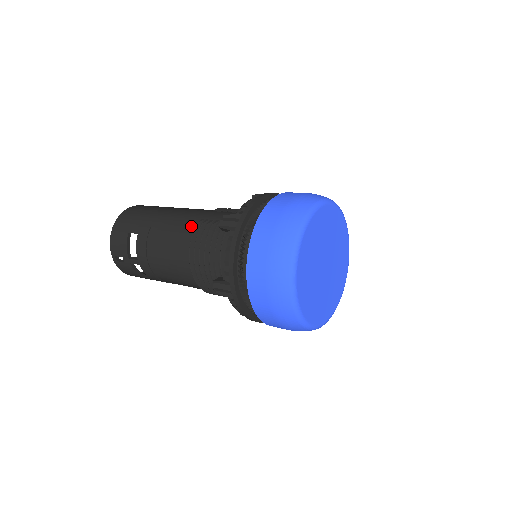
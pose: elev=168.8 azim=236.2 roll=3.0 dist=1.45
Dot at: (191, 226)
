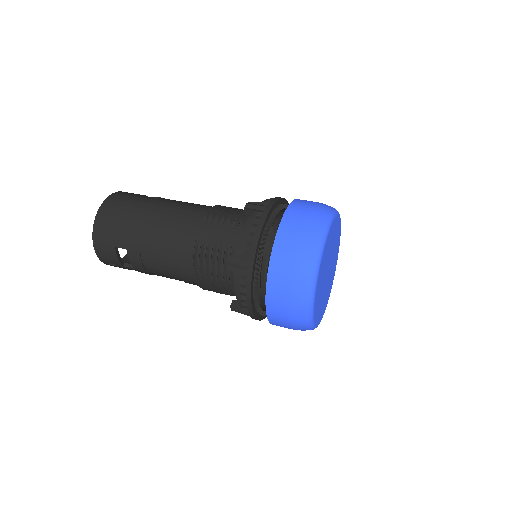
Dot at: (188, 248)
